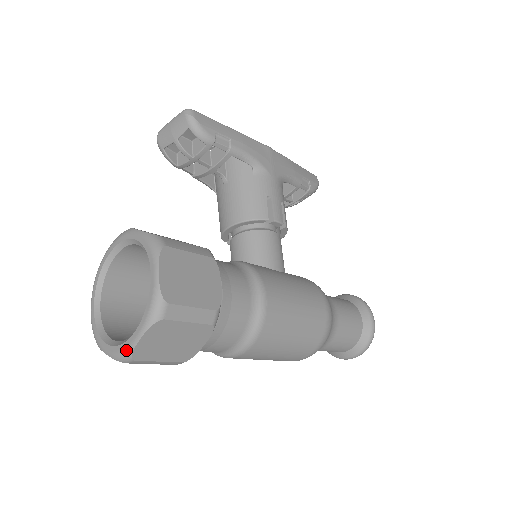
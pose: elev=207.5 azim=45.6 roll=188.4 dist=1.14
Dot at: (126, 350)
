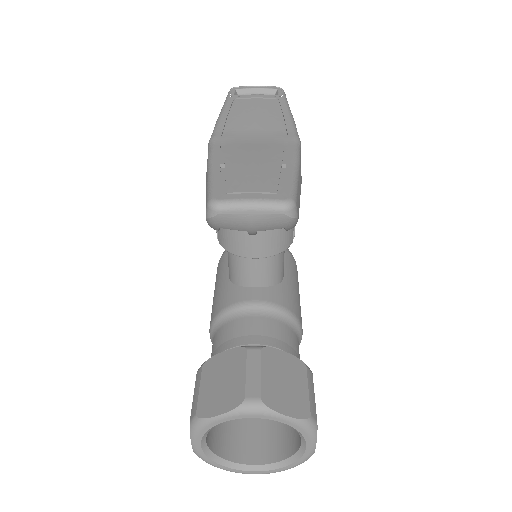
Dot at: occluded
